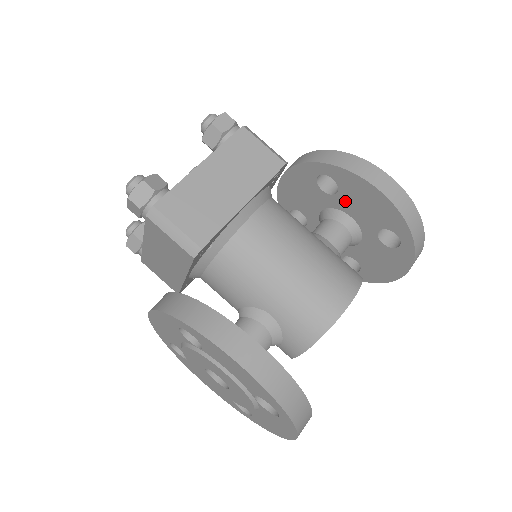
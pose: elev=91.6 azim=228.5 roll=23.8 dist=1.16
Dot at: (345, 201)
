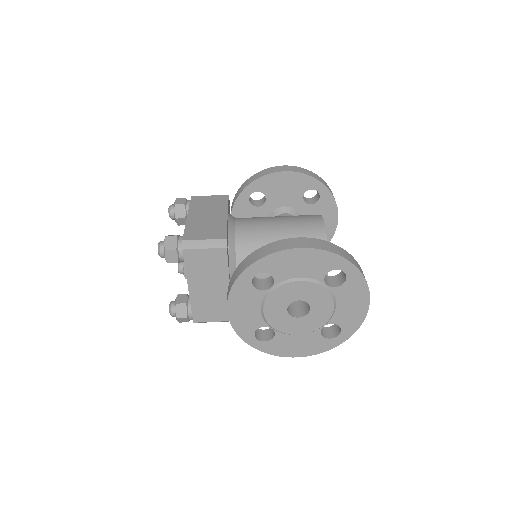
Dot at: (273, 199)
